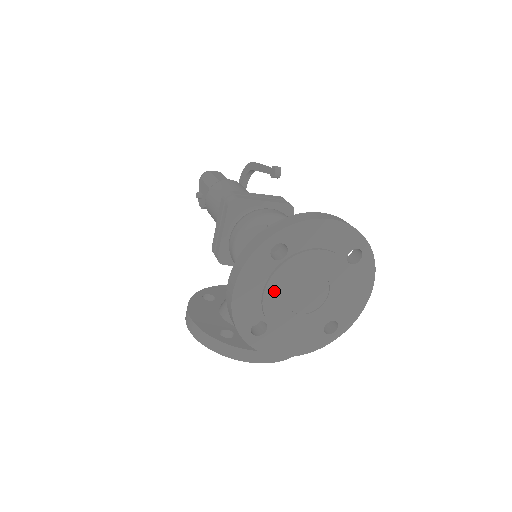
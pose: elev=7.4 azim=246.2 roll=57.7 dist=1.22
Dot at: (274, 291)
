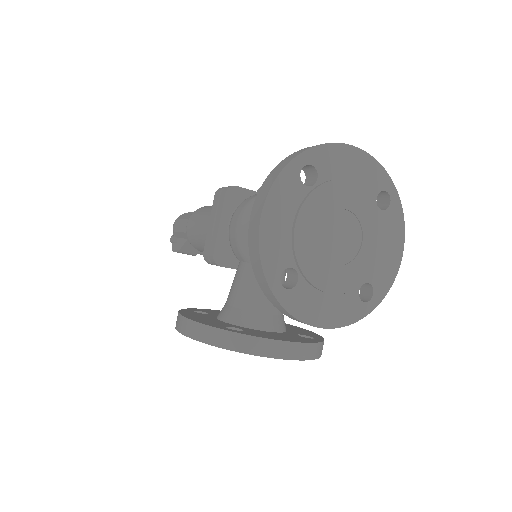
Dot at: (306, 225)
